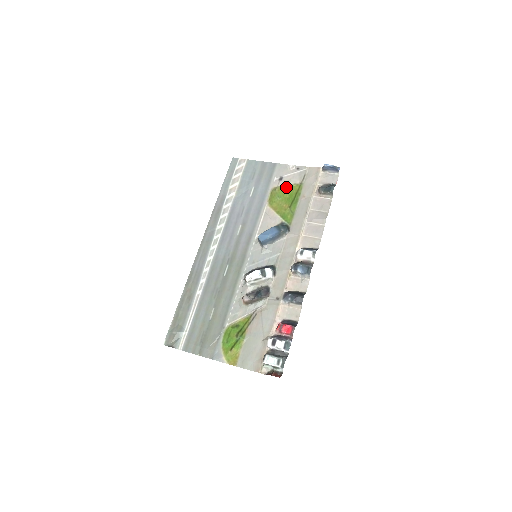
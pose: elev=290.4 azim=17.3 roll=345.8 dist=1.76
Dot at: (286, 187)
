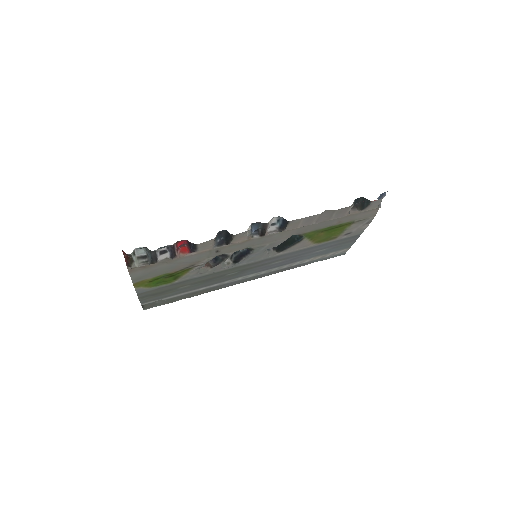
Dot at: (341, 231)
